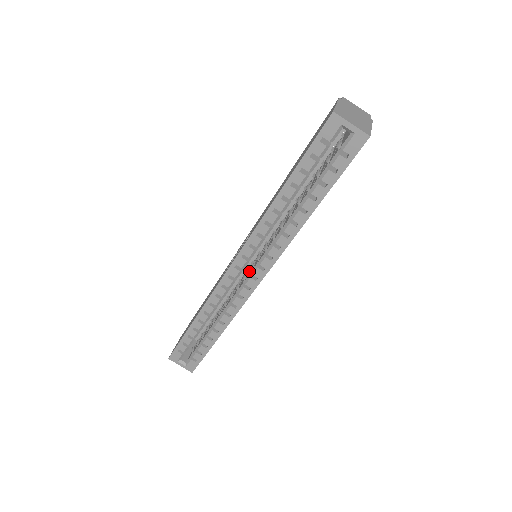
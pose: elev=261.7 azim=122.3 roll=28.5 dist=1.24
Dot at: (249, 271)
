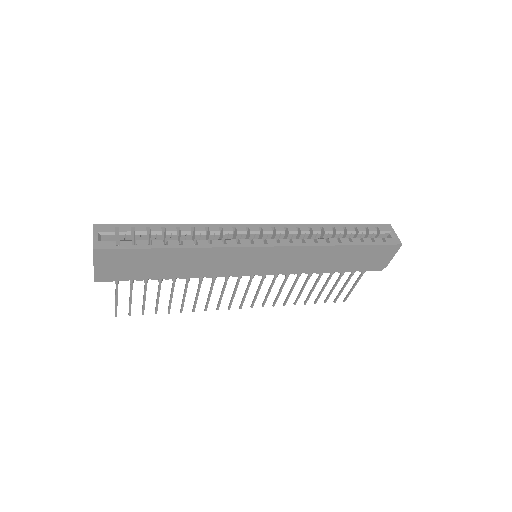
Dot at: occluded
